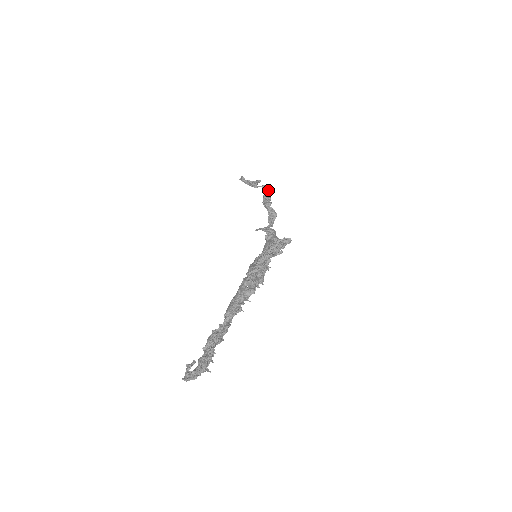
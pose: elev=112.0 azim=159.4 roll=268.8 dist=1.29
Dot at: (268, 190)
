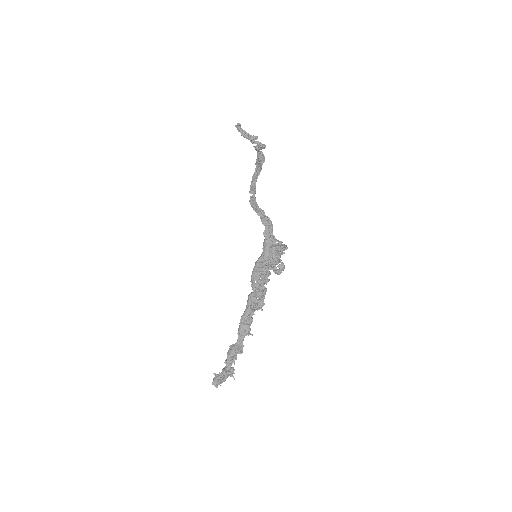
Dot at: (264, 148)
